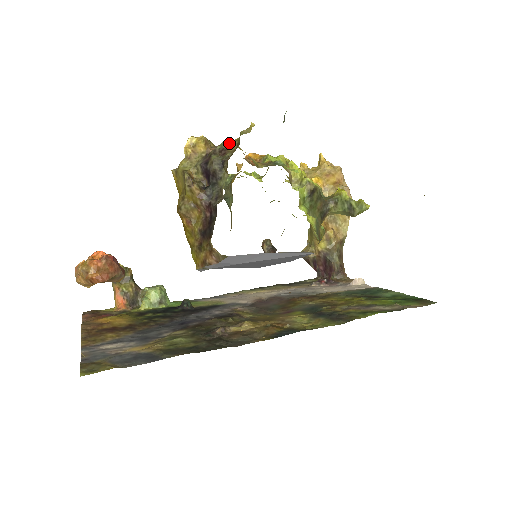
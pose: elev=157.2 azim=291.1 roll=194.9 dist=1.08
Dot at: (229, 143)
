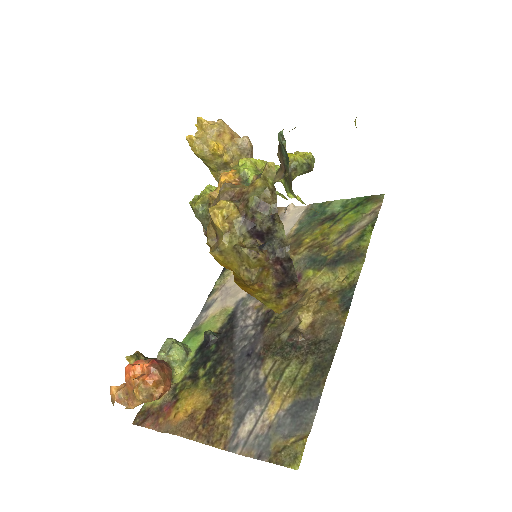
Dot at: (260, 194)
